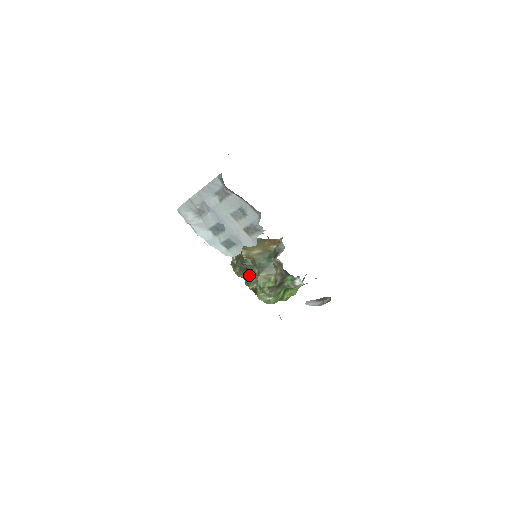
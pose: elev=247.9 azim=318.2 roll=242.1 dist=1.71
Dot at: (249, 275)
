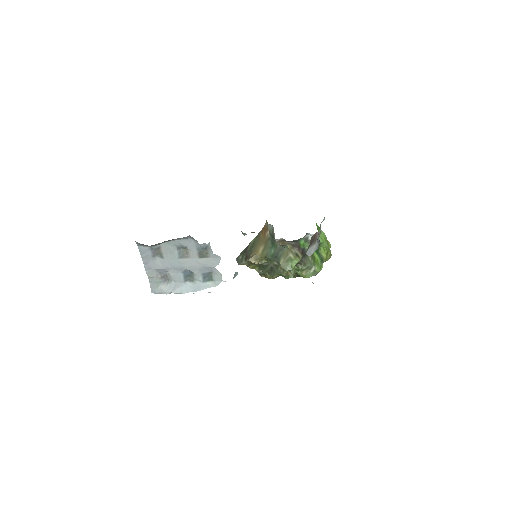
Dot at: occluded
